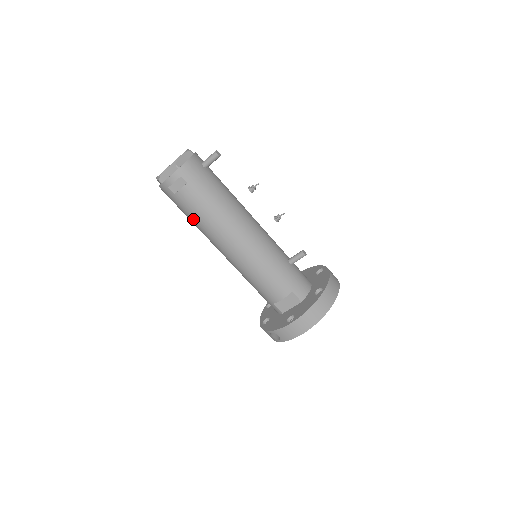
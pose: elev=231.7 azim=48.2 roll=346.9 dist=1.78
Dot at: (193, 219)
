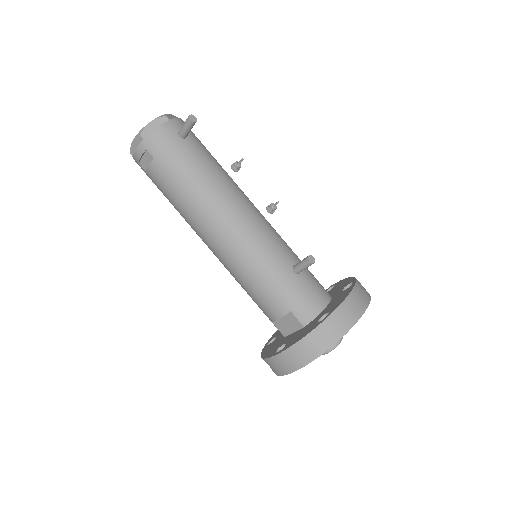
Dot at: (171, 203)
